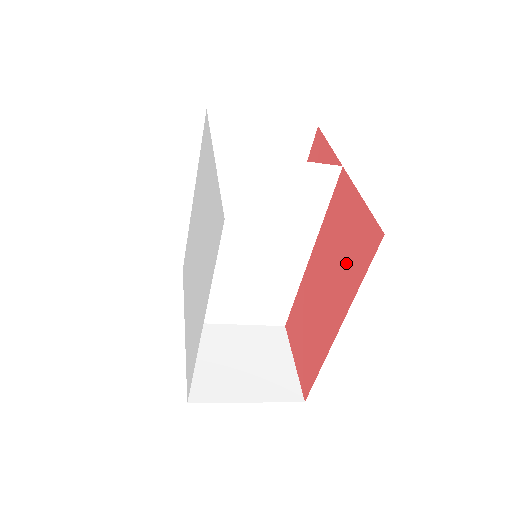
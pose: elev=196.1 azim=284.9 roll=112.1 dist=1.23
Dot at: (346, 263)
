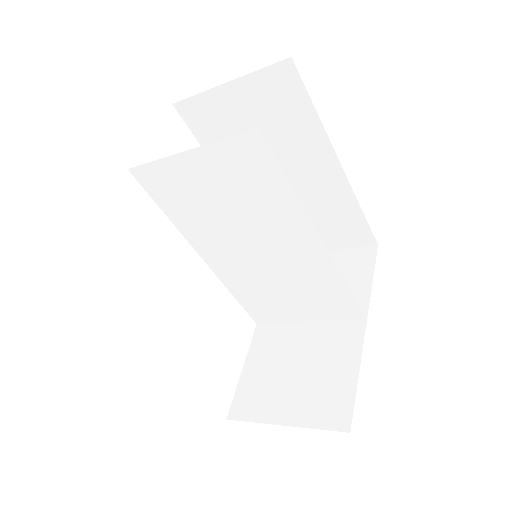
Dot at: occluded
